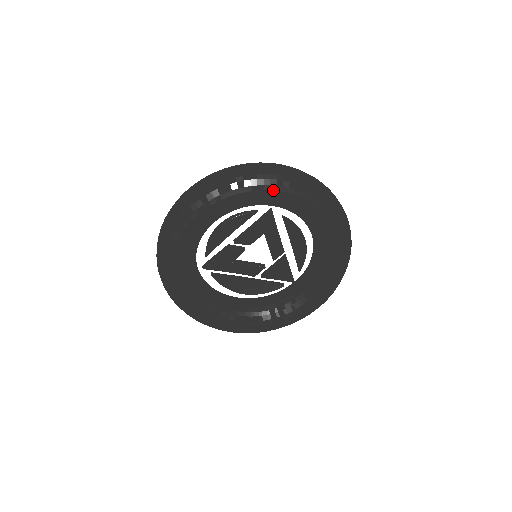
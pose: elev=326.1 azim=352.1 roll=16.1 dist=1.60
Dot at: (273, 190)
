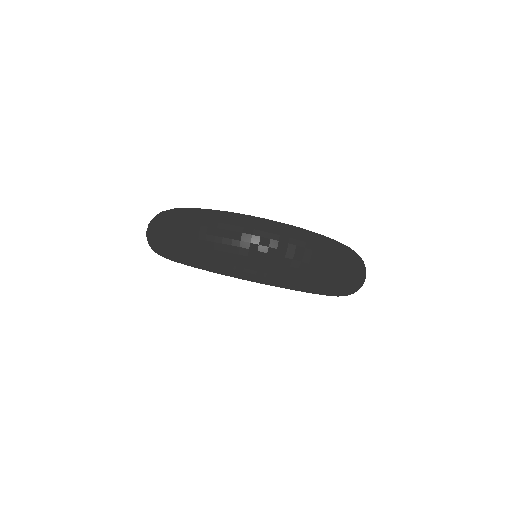
Dot at: (325, 288)
